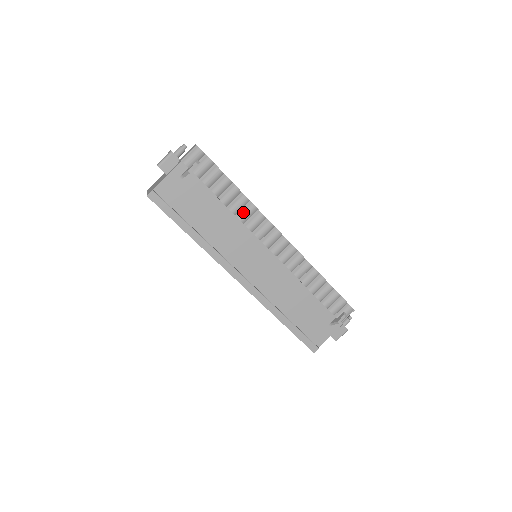
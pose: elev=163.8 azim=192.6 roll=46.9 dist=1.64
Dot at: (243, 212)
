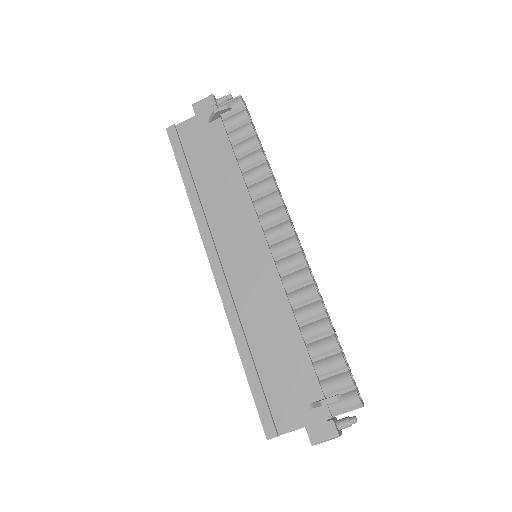
Dot at: (257, 183)
